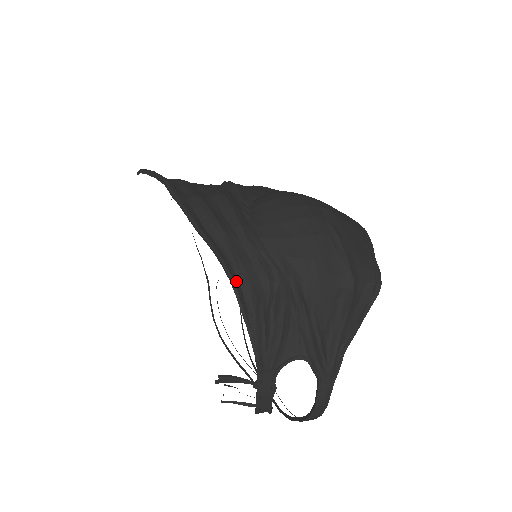
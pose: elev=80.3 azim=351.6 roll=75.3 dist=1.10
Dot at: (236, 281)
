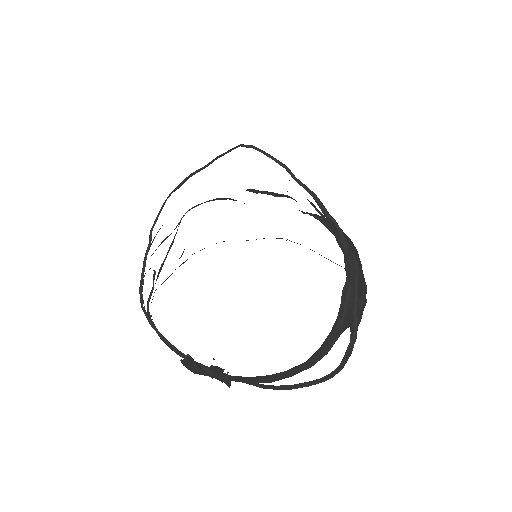
Dot at: occluded
